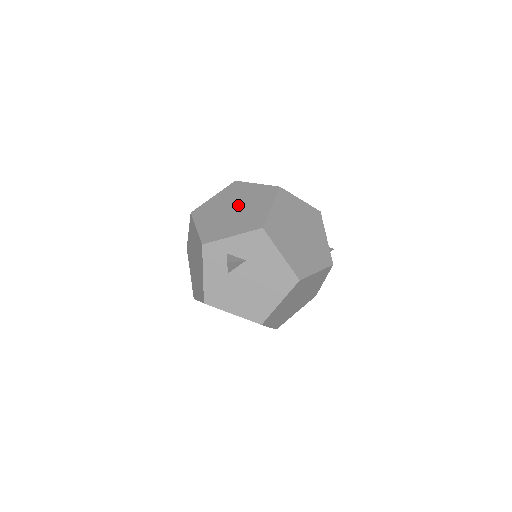
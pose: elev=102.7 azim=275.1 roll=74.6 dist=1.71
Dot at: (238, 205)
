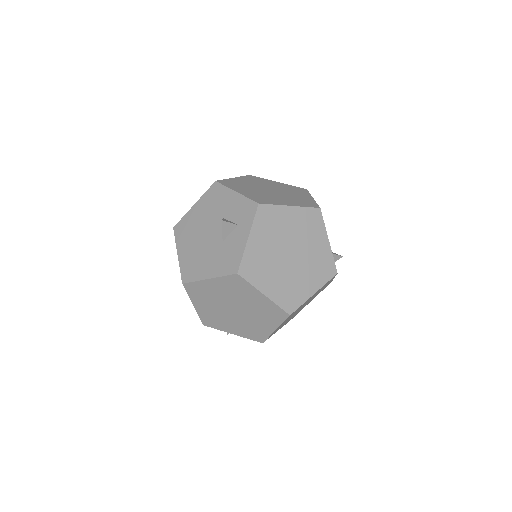
Dot at: (240, 309)
